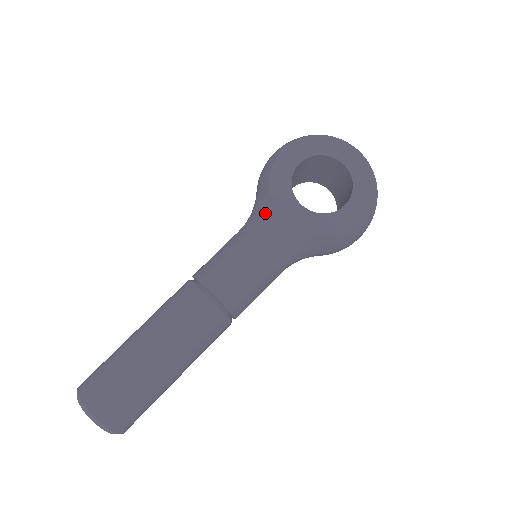
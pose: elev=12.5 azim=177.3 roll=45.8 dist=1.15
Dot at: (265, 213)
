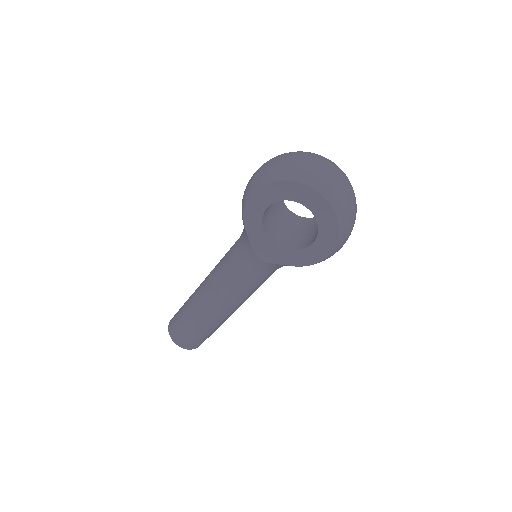
Dot at: (247, 245)
